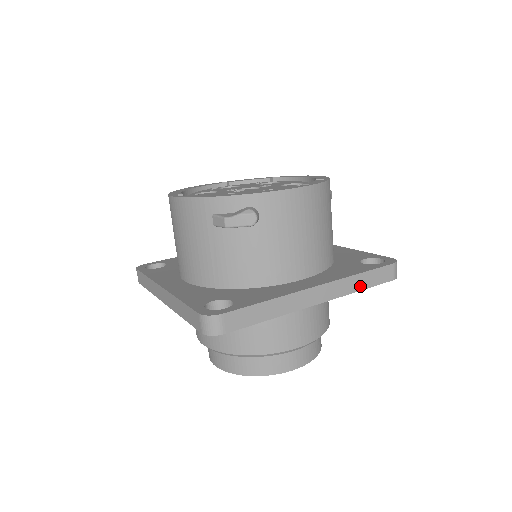
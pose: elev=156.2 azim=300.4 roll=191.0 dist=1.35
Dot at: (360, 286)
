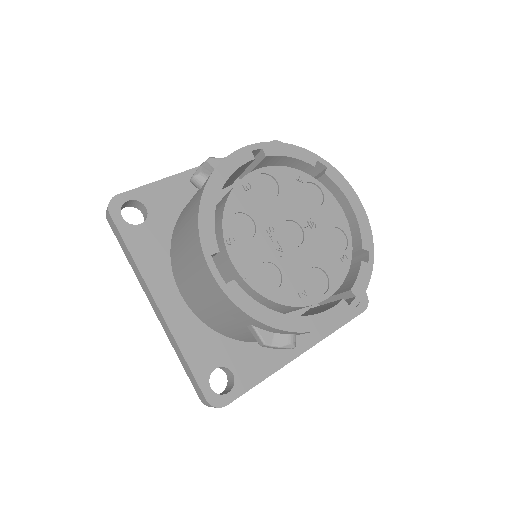
Dot at: occluded
